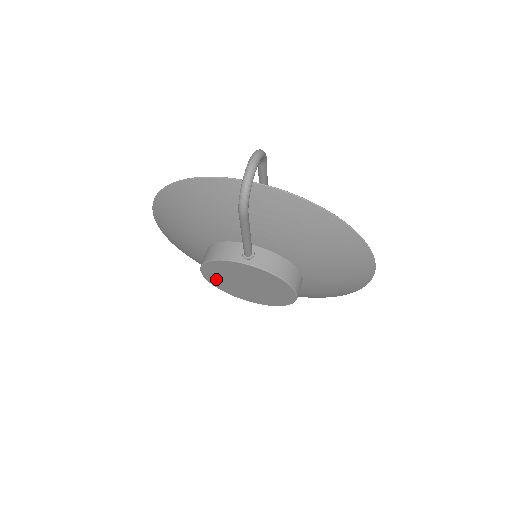
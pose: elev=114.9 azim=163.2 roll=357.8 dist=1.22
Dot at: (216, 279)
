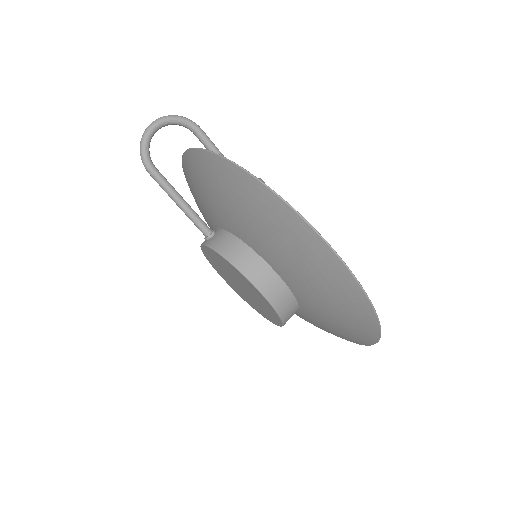
Dot at: (234, 287)
